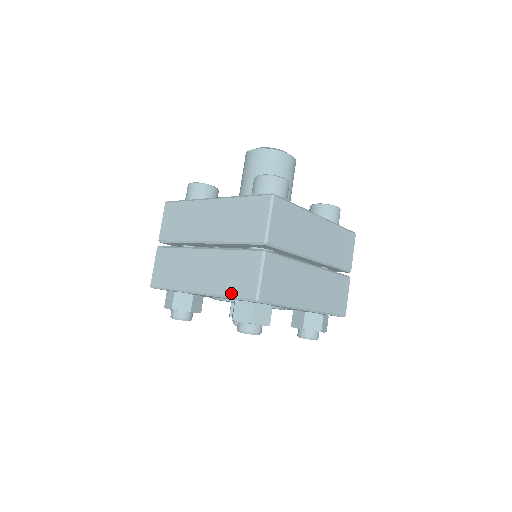
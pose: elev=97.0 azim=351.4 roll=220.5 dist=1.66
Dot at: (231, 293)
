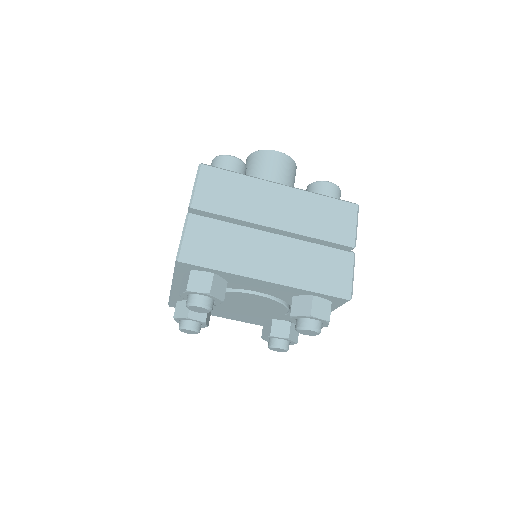
Dot at: (319, 287)
